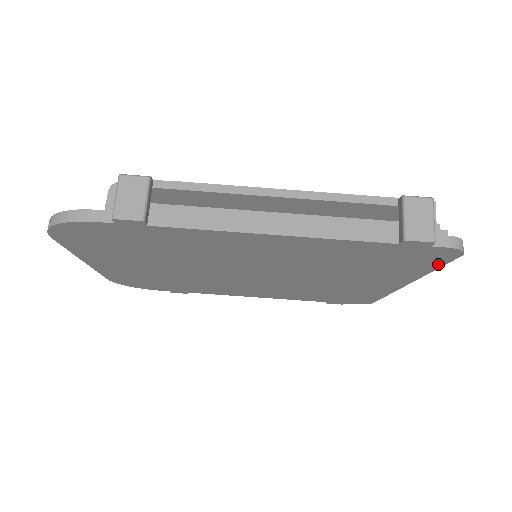
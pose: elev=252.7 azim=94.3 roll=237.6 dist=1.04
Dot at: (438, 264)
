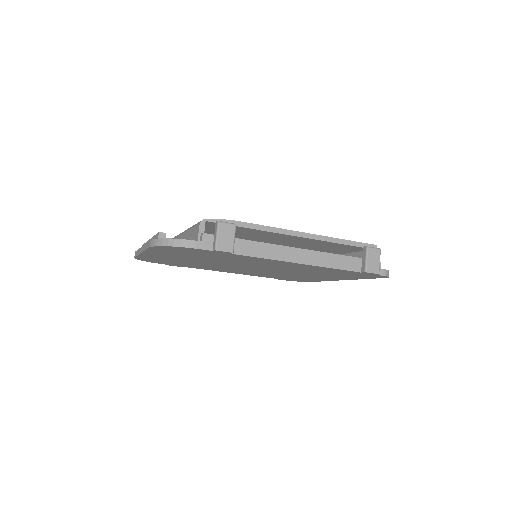
Dot at: (371, 278)
